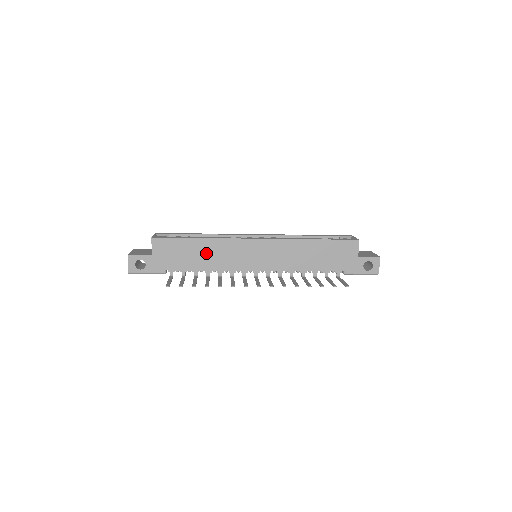
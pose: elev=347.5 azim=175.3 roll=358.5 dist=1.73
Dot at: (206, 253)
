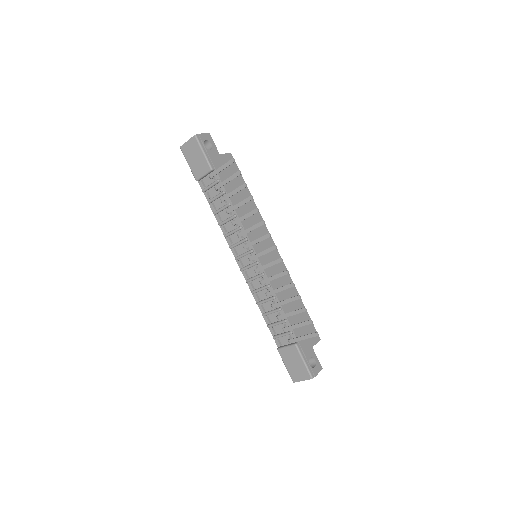
Dot at: occluded
